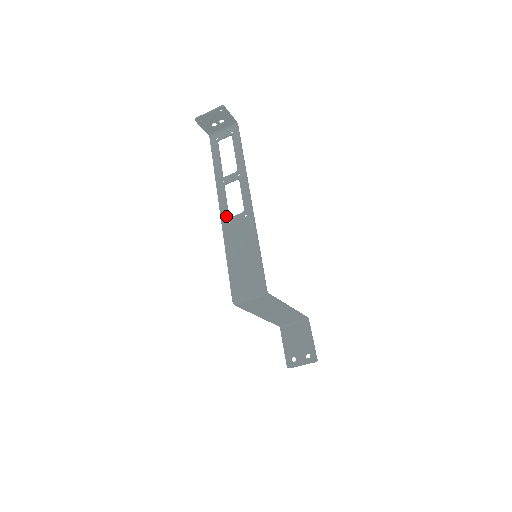
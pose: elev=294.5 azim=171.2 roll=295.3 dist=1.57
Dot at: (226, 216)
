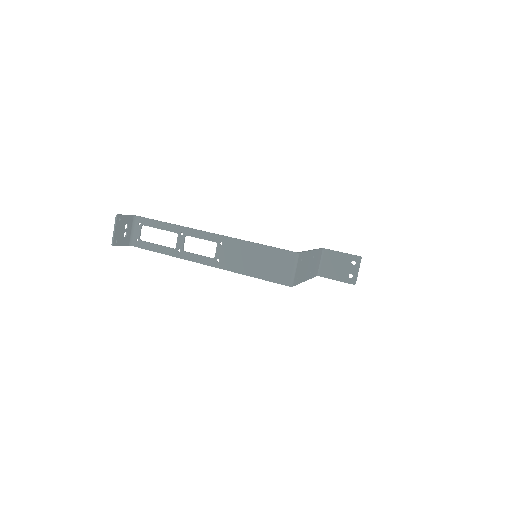
Dot at: (211, 261)
